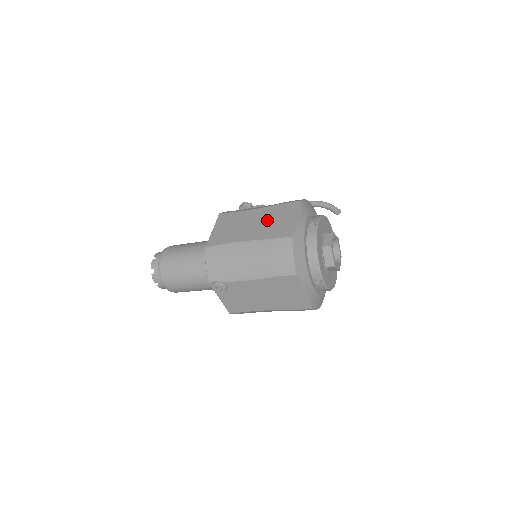
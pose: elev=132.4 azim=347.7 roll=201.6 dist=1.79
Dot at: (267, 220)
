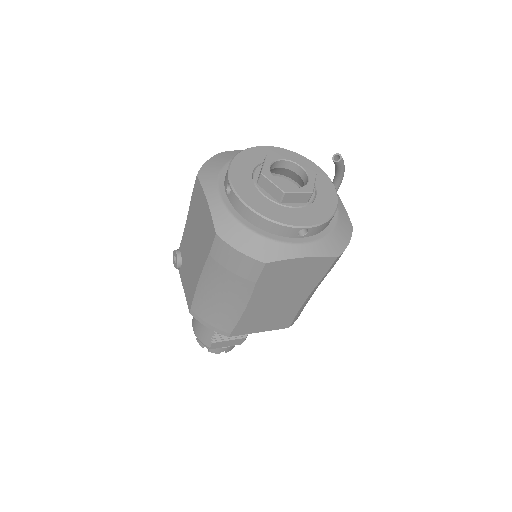
Dot at: occluded
